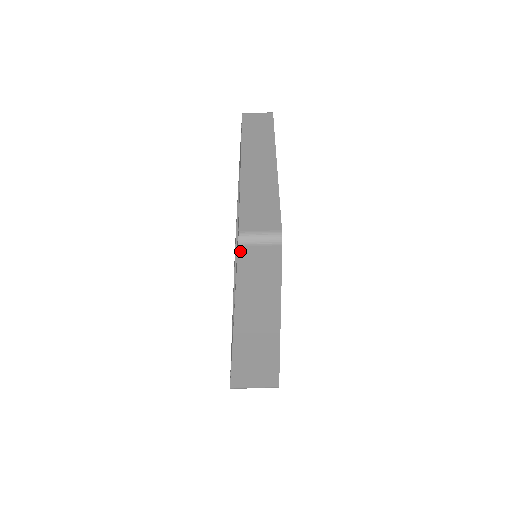
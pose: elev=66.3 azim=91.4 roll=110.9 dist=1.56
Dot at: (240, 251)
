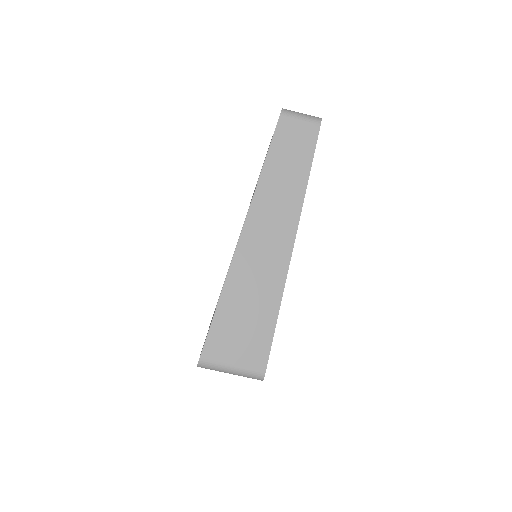
Dot at: (280, 121)
